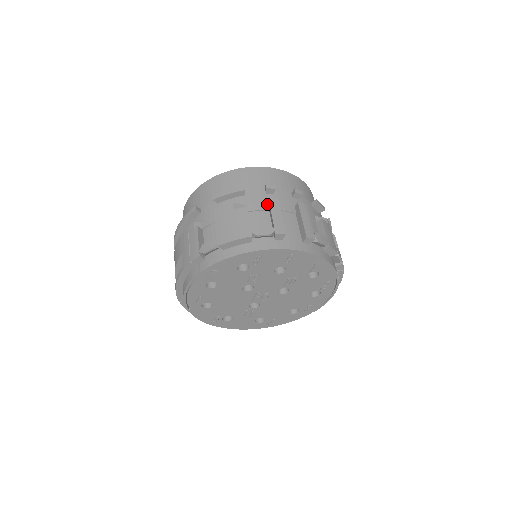
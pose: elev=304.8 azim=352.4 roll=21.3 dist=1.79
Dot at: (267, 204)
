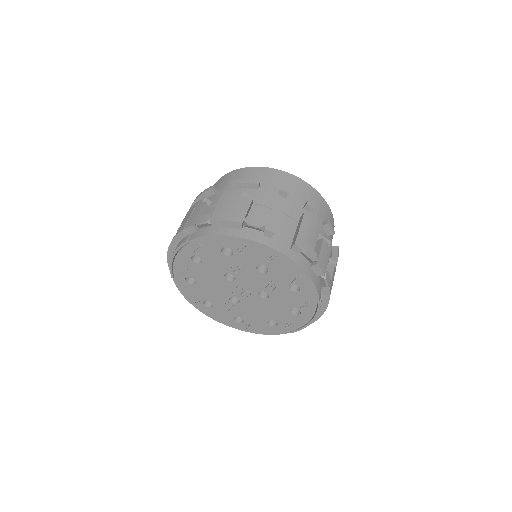
Dot at: occluded
